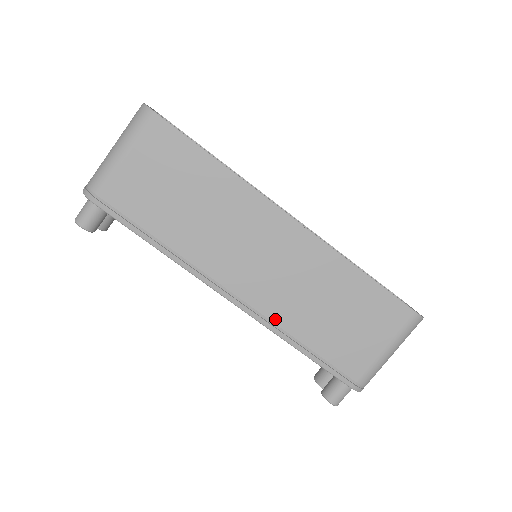
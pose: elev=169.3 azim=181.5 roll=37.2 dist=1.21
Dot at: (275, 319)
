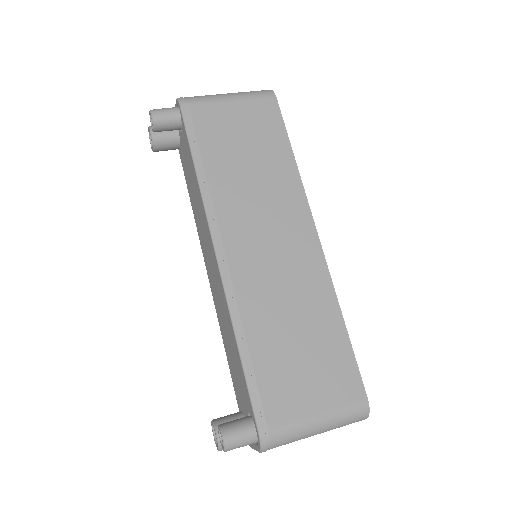
Dot at: (241, 302)
